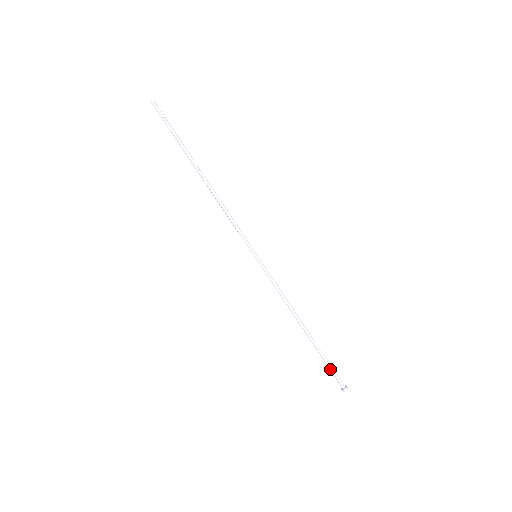
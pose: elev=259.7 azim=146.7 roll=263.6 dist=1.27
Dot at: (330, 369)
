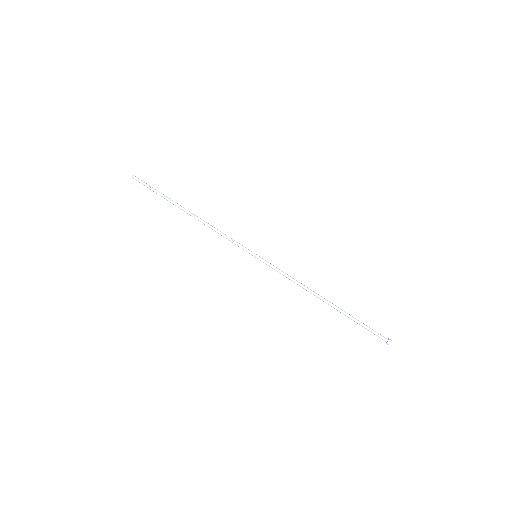
Dot at: (366, 326)
